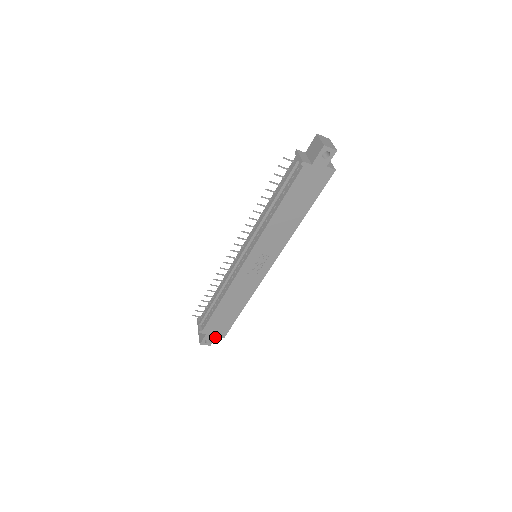
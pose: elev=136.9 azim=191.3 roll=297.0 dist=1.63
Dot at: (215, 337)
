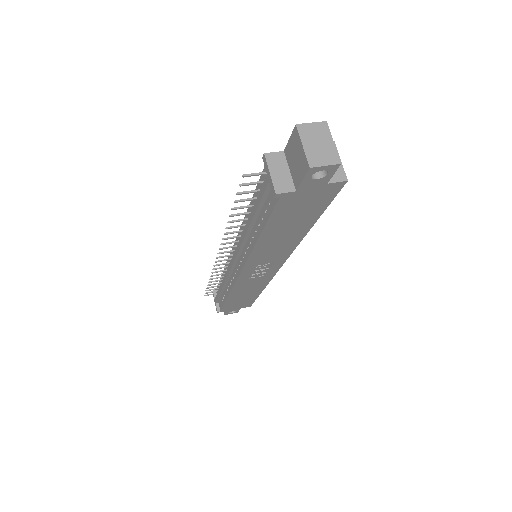
Dot at: (239, 308)
